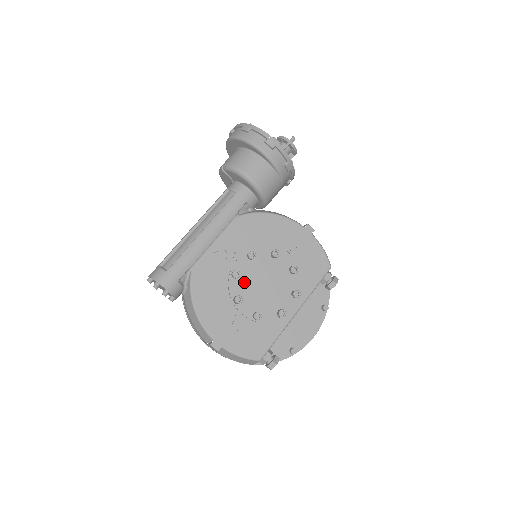
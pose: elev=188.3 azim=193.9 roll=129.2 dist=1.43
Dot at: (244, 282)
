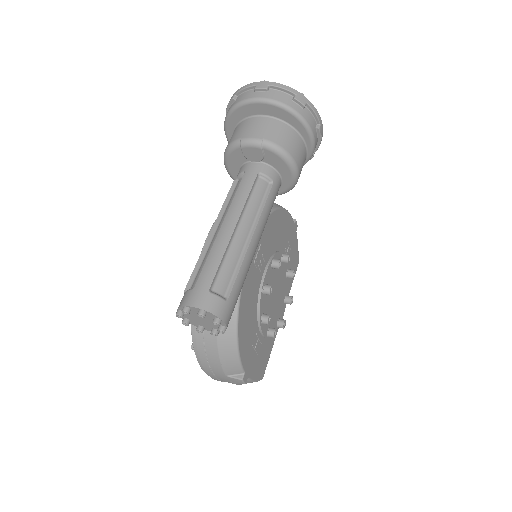
Dot at: (267, 296)
